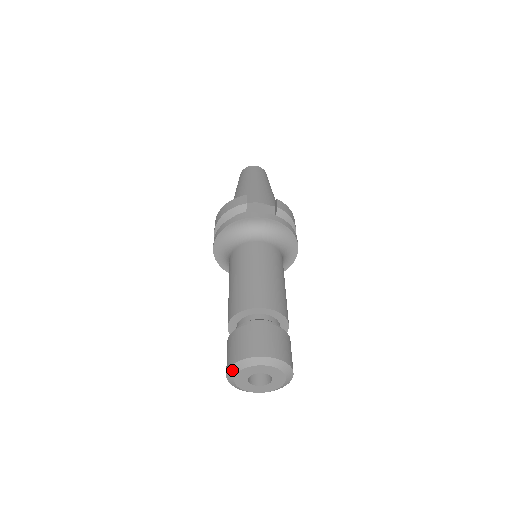
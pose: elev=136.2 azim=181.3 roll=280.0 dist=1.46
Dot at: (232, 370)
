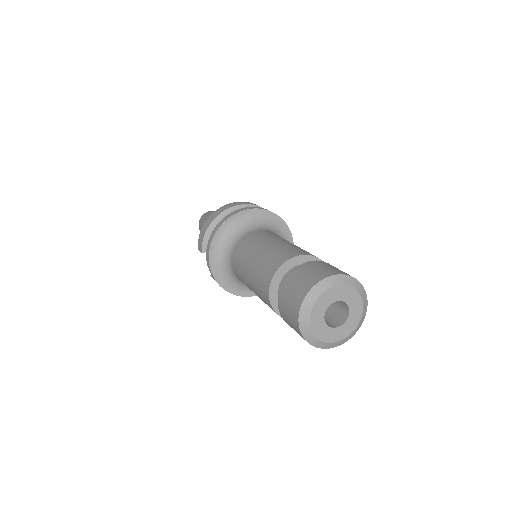
Dot at: (334, 279)
